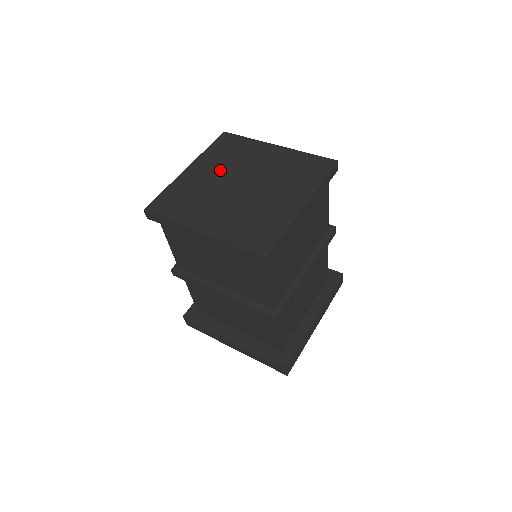
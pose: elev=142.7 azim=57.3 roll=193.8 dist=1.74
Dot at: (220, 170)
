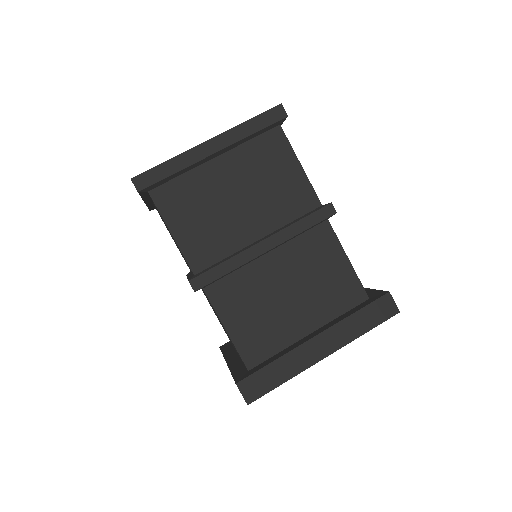
Dot at: occluded
